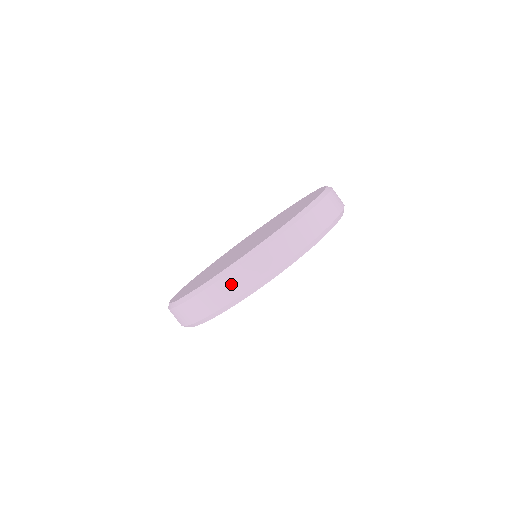
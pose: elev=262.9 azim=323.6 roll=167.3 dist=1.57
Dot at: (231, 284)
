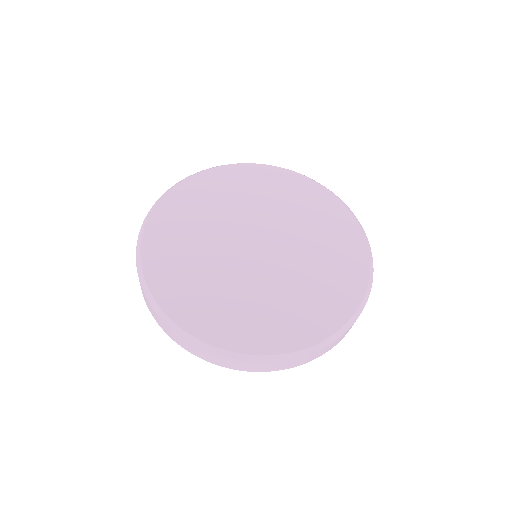
Dot at: (317, 354)
